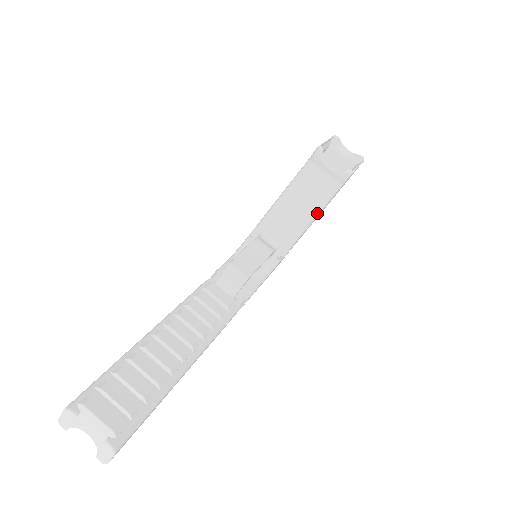
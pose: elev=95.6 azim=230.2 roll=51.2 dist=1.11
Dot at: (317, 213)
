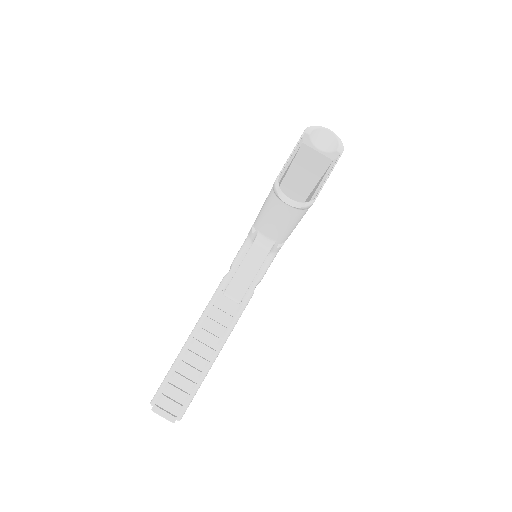
Dot at: (296, 224)
